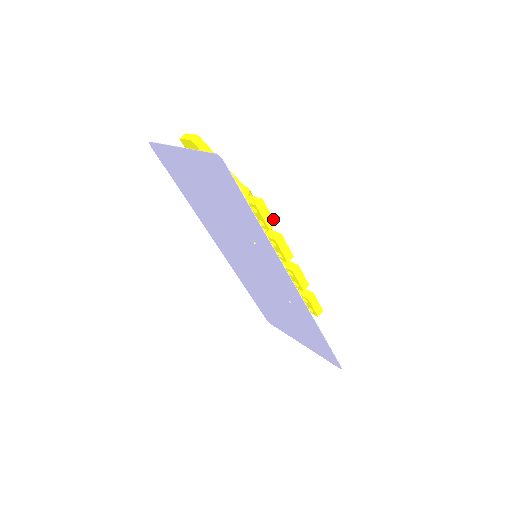
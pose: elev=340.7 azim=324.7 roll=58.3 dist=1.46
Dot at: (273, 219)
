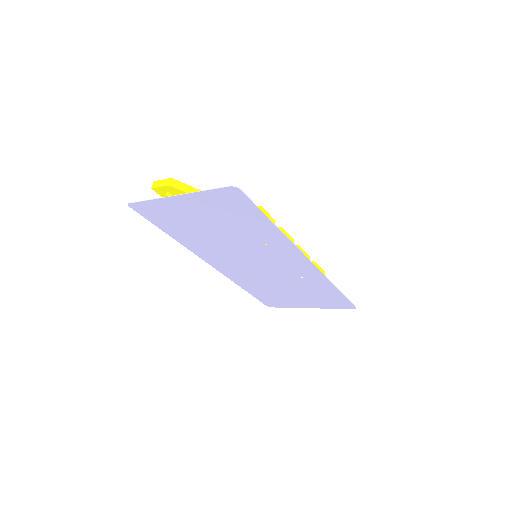
Dot at: (272, 218)
